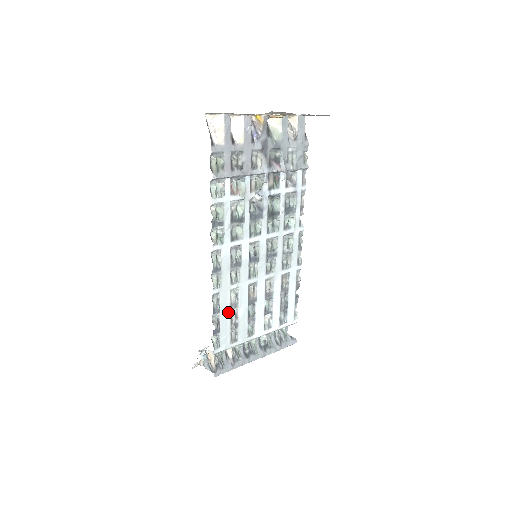
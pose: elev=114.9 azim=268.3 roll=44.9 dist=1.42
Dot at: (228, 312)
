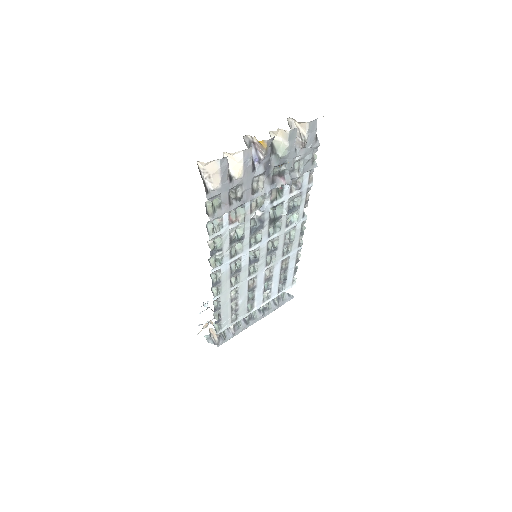
Dot at: (229, 305)
